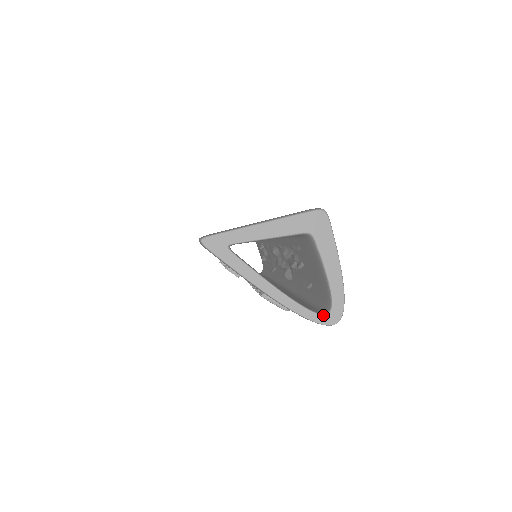
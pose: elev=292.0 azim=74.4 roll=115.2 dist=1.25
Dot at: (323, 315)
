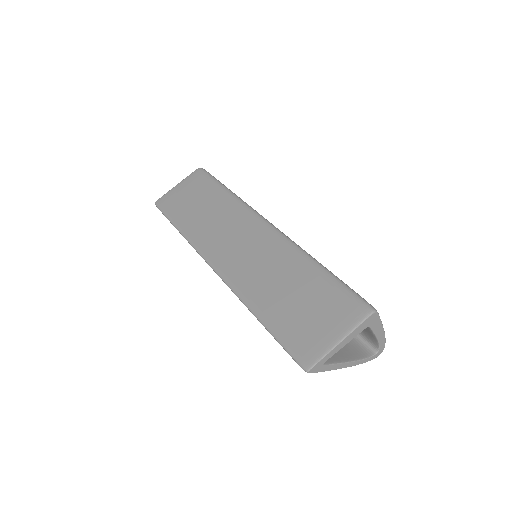
Dot at: (375, 355)
